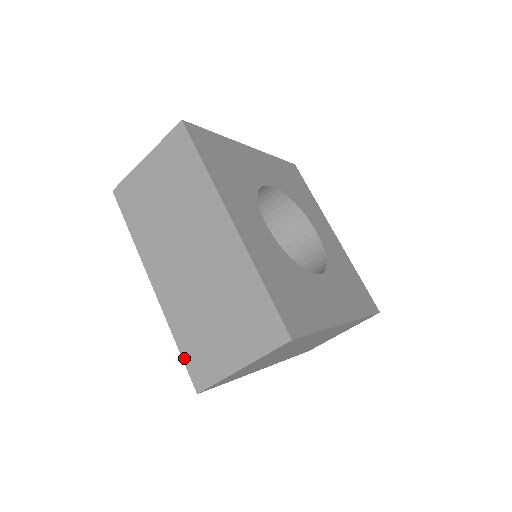
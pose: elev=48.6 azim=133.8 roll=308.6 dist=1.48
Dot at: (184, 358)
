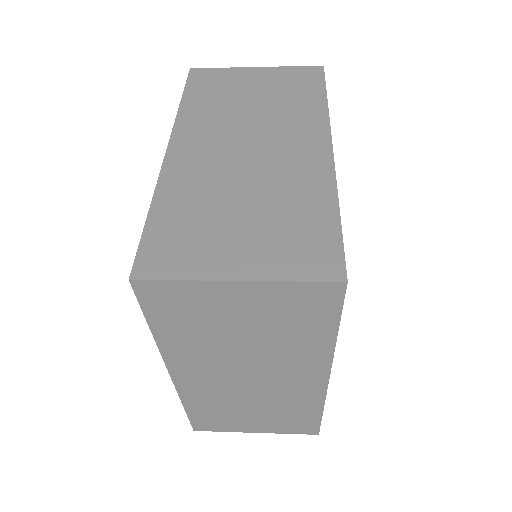
Dot at: (190, 417)
